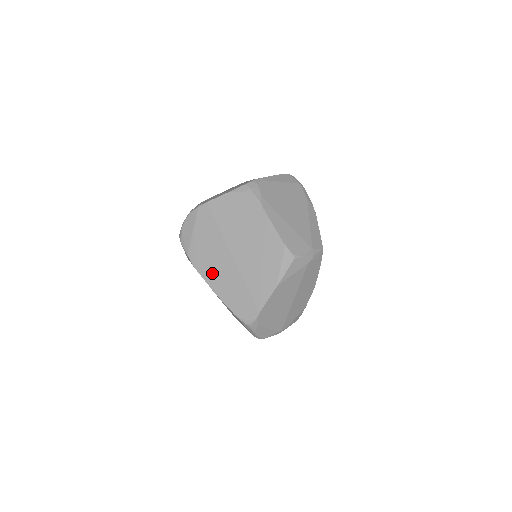
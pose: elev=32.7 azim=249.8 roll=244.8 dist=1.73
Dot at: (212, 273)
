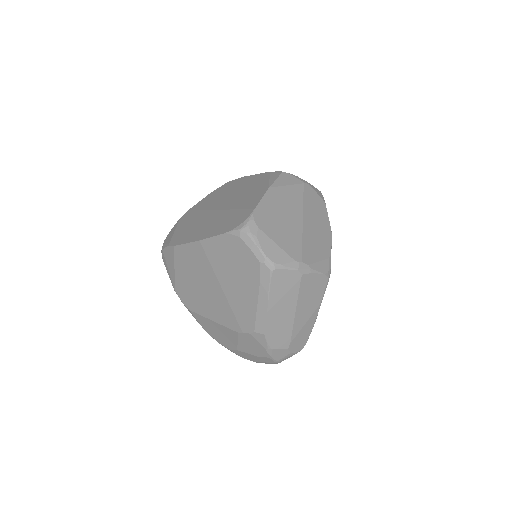
Dot at: (195, 233)
